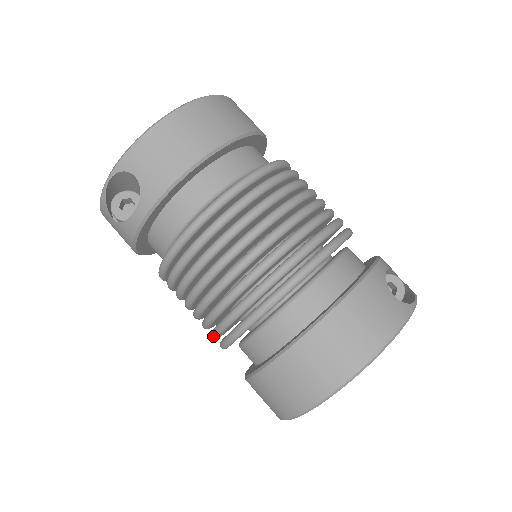
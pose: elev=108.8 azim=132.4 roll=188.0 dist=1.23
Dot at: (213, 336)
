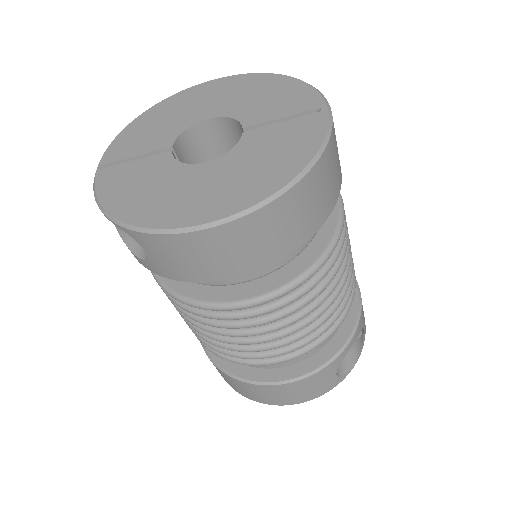
Dot at: occluded
